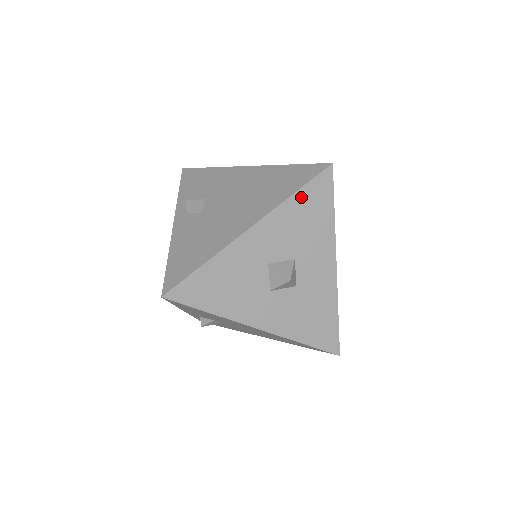
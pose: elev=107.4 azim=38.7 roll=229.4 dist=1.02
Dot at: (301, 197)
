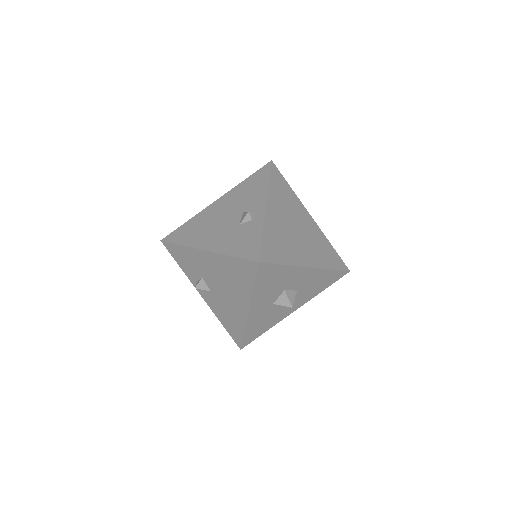
Dot at: (259, 283)
